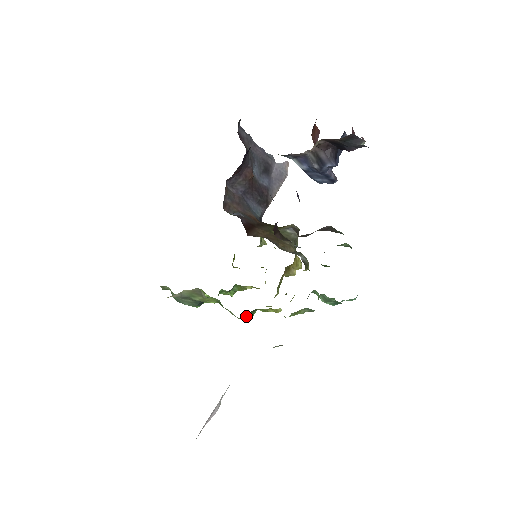
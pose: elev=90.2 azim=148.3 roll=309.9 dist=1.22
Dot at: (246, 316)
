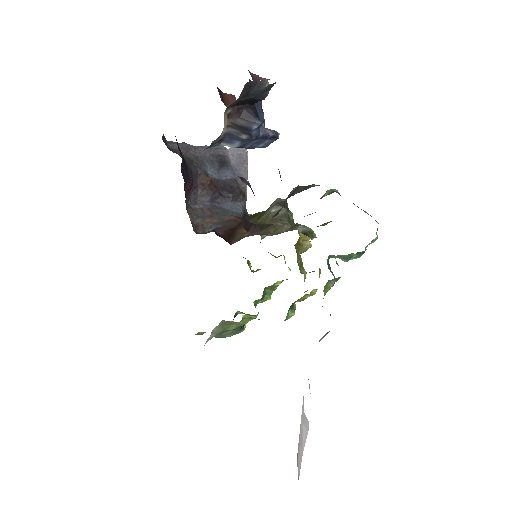
Dot at: (288, 315)
